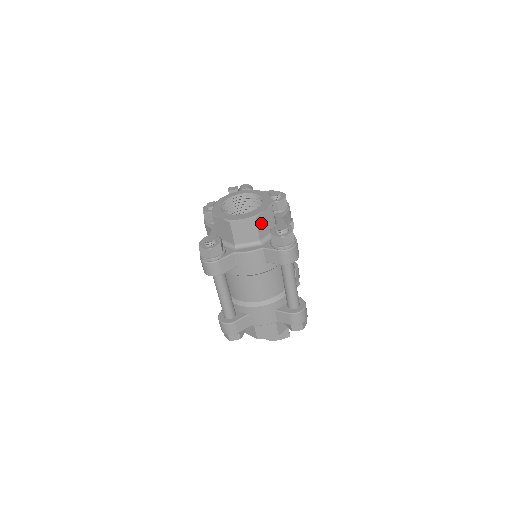
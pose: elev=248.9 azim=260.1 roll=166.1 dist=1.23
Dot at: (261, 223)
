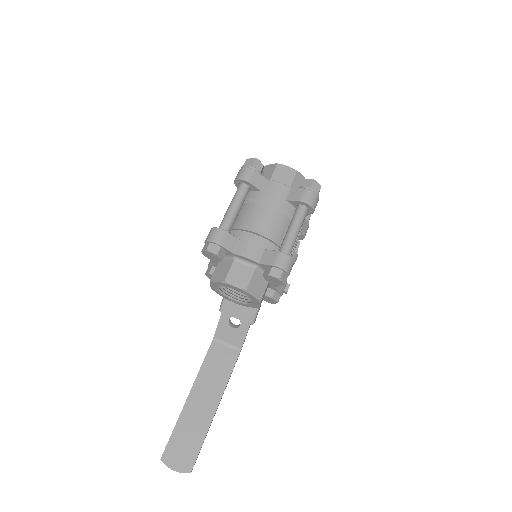
Dot at: (297, 180)
